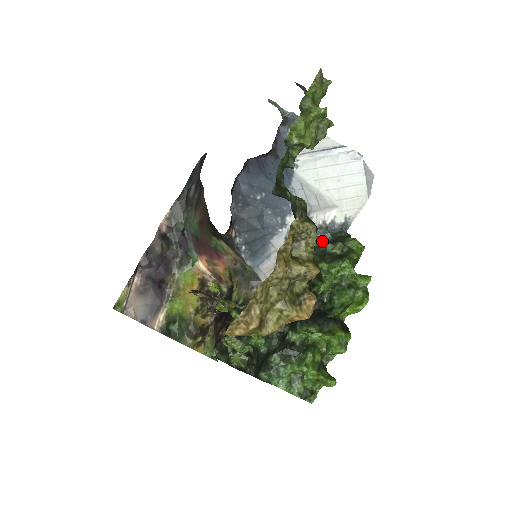
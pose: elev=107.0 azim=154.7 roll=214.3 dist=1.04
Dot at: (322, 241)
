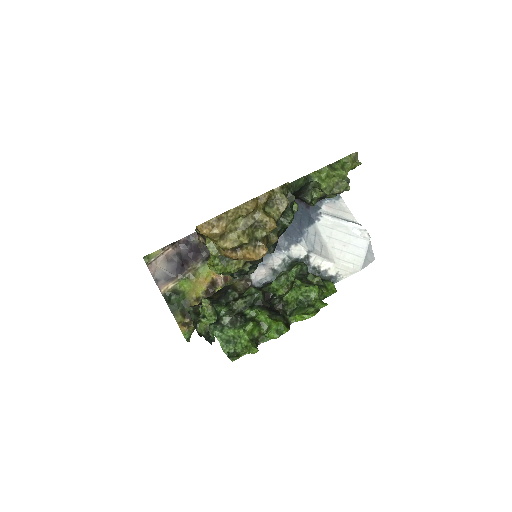
Dot at: occluded
